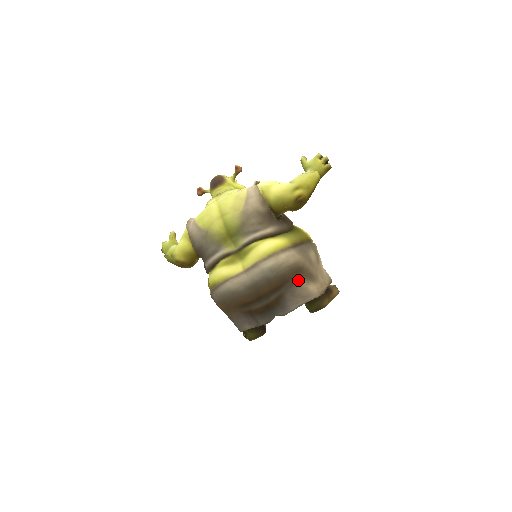
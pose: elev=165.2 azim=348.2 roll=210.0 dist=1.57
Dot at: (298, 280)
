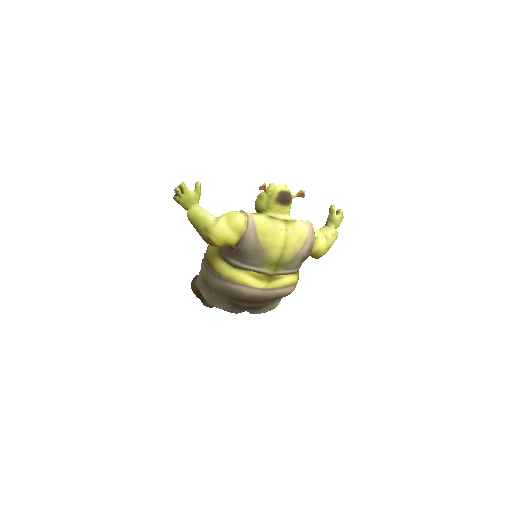
Dot at: (278, 299)
